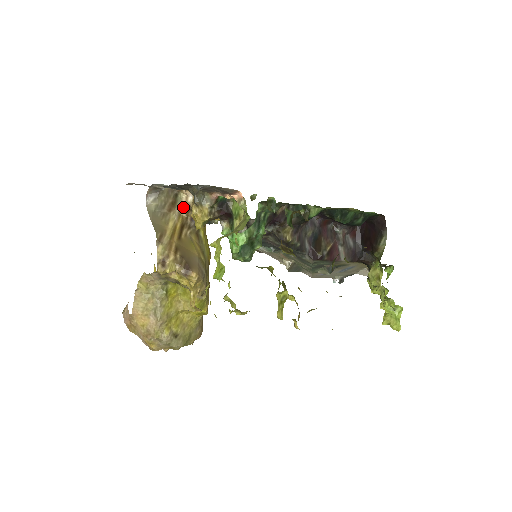
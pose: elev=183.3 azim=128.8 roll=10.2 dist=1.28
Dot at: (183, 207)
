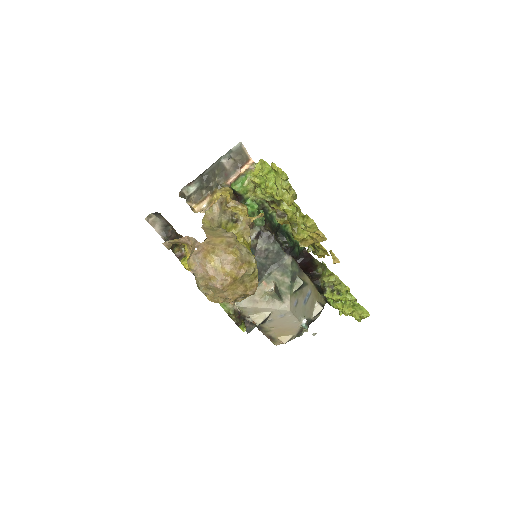
Dot at: occluded
